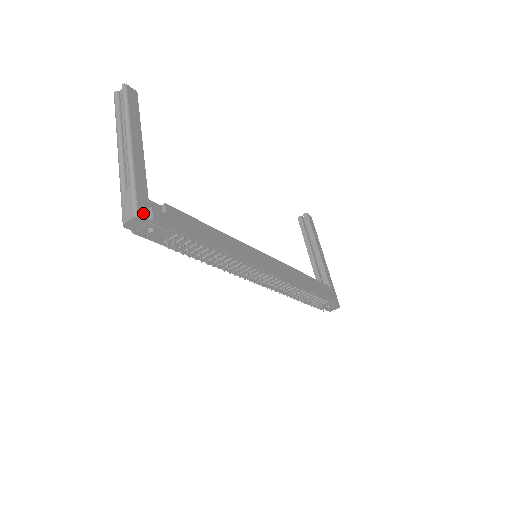
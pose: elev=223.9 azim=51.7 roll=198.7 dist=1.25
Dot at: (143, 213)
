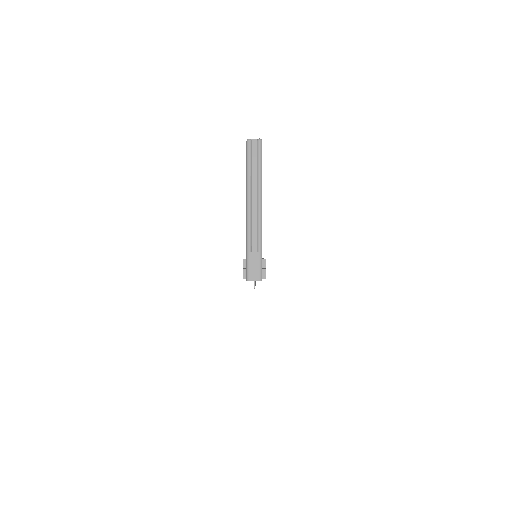
Dot at: (262, 275)
